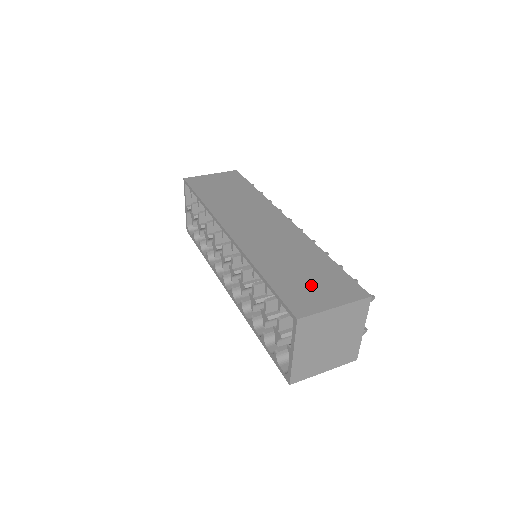
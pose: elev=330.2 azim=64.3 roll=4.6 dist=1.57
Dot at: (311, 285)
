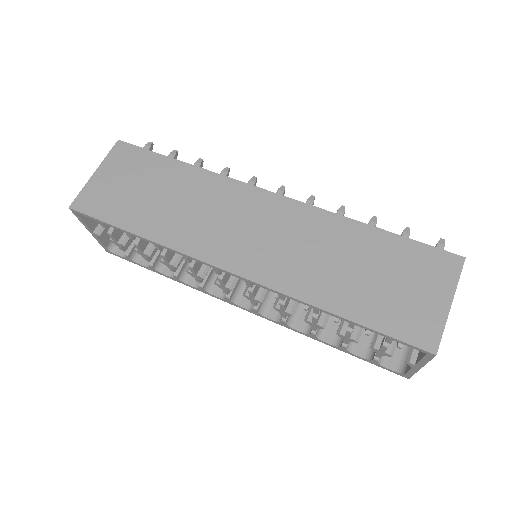
Dot at: (400, 290)
